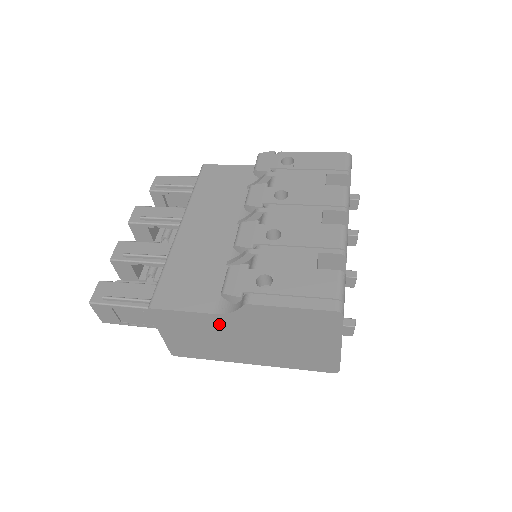
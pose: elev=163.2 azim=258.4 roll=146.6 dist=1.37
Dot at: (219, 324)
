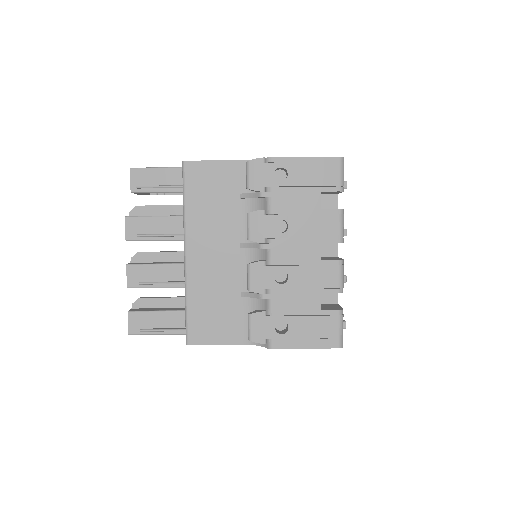
Dot at: occluded
